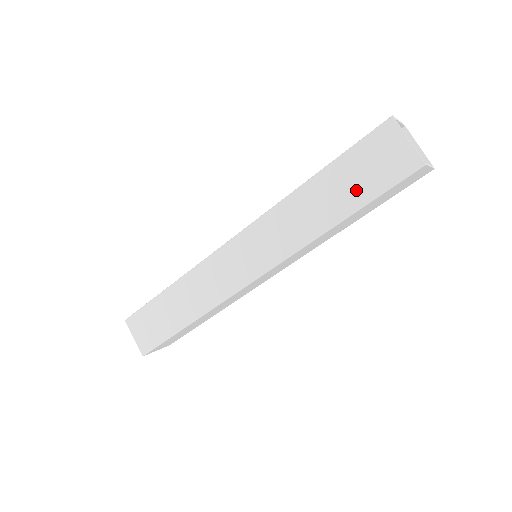
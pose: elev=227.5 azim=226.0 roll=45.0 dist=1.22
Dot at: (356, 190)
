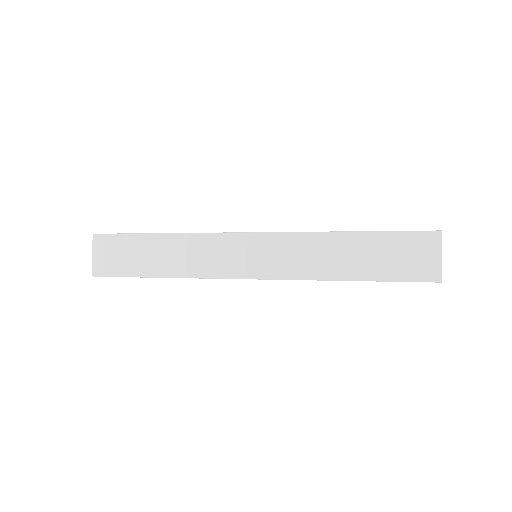
Dot at: occluded
